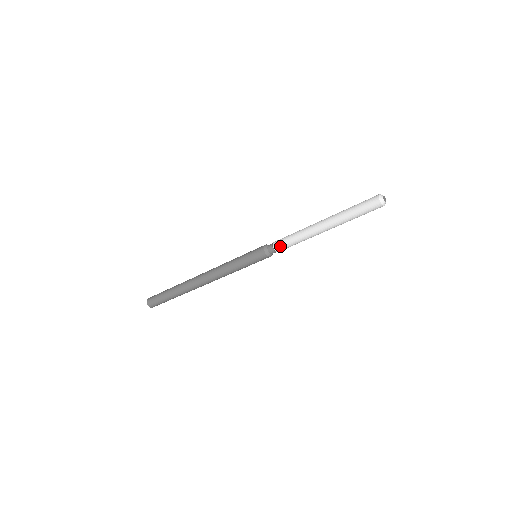
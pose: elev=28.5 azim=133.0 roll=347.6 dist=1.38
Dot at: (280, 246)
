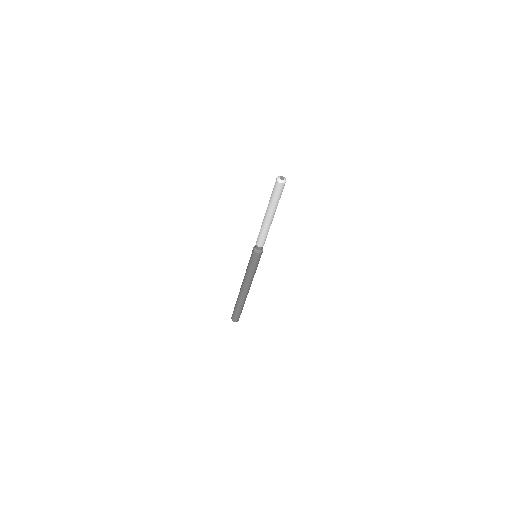
Dot at: (260, 243)
